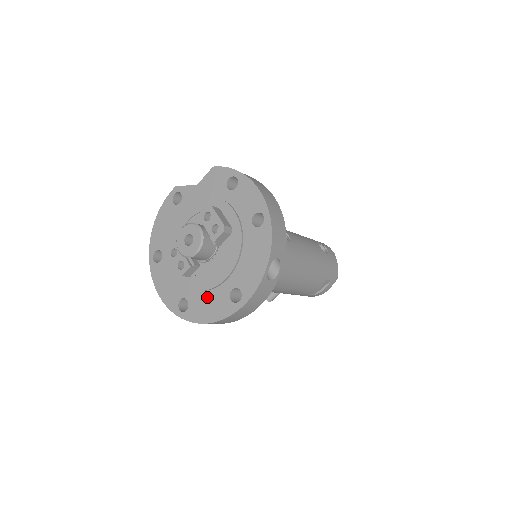
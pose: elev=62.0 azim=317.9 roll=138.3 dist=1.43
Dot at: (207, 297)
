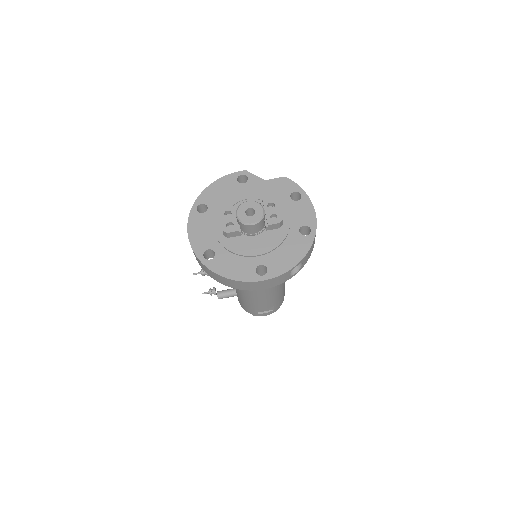
Dot at: (235, 259)
